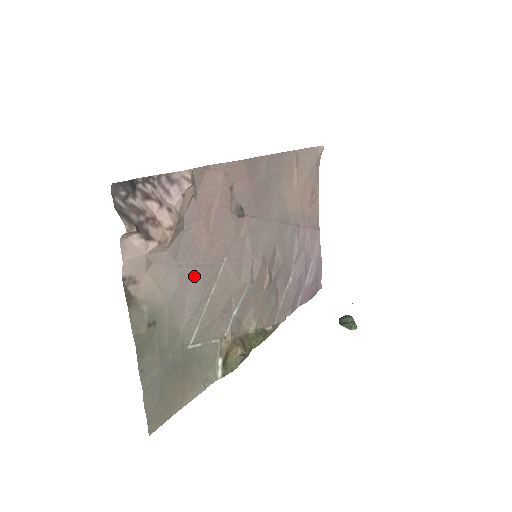
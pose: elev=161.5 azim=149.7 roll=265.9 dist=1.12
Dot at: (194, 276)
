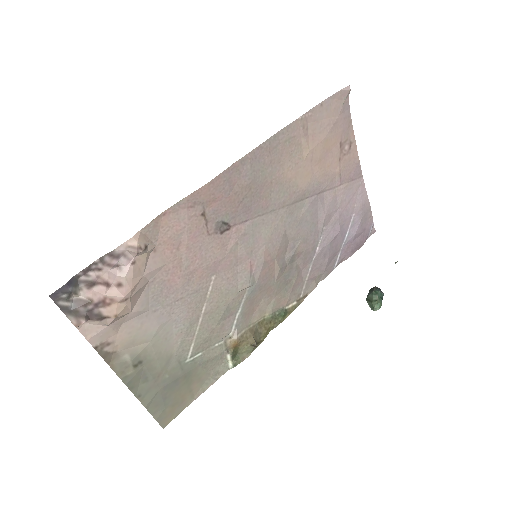
Dot at: (176, 310)
